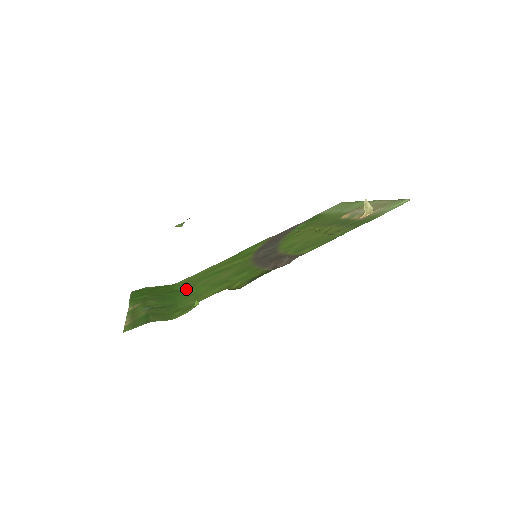
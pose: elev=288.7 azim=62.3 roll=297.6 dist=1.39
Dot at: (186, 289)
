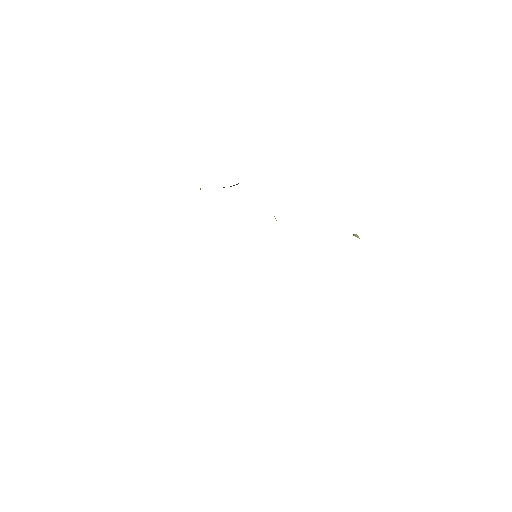
Dot at: occluded
